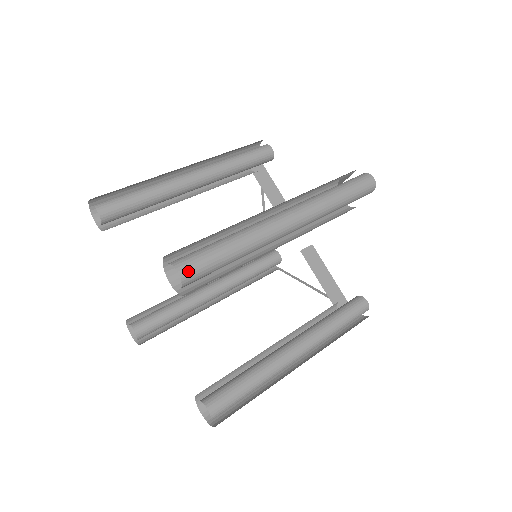
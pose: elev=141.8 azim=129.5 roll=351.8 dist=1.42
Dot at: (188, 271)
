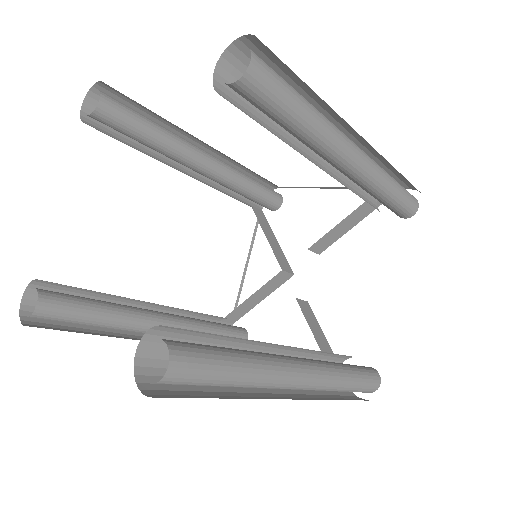
Dot at: (260, 61)
